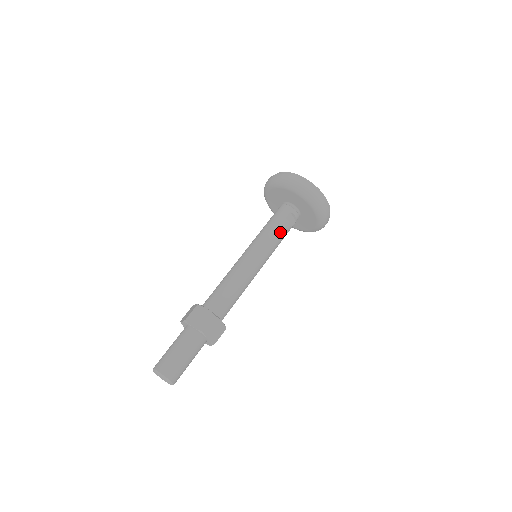
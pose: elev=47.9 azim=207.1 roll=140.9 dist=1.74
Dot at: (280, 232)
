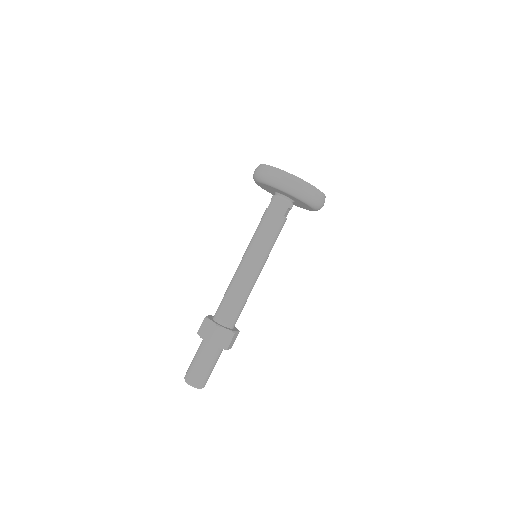
Dot at: (279, 232)
